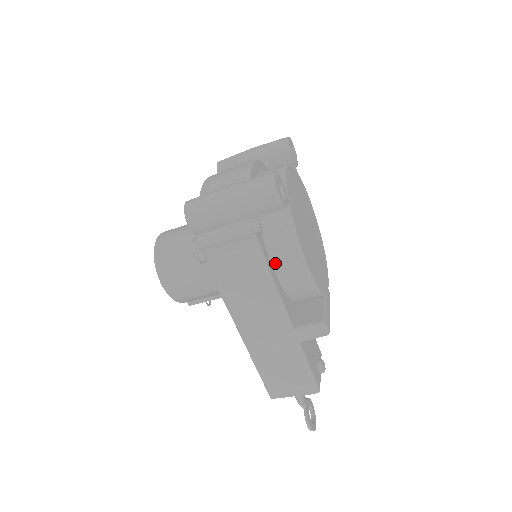
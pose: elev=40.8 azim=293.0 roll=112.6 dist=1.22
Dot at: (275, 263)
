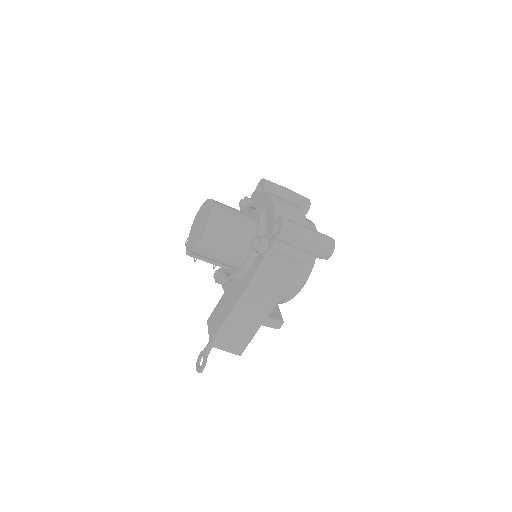
Dot at: occluded
